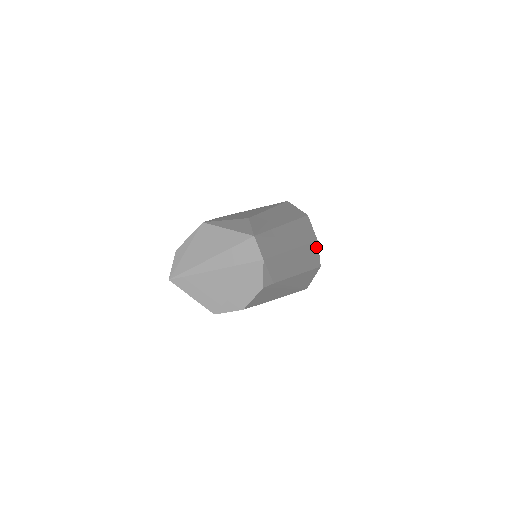
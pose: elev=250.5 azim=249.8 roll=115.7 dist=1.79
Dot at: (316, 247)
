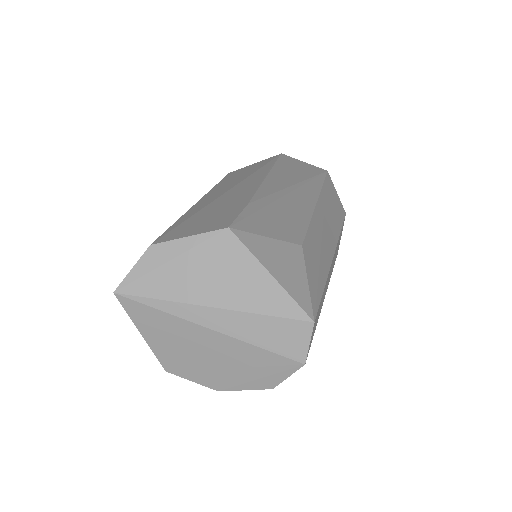
Dot at: occluded
